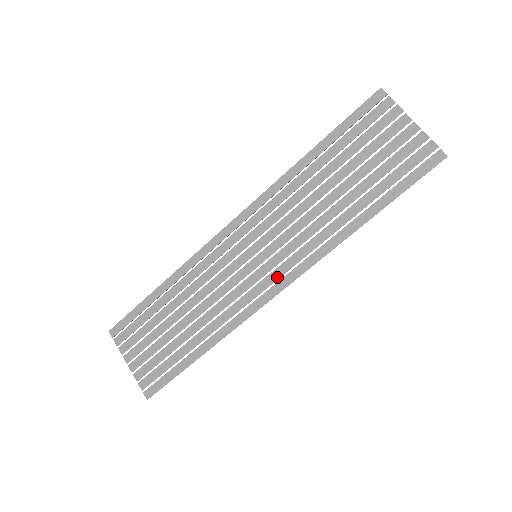
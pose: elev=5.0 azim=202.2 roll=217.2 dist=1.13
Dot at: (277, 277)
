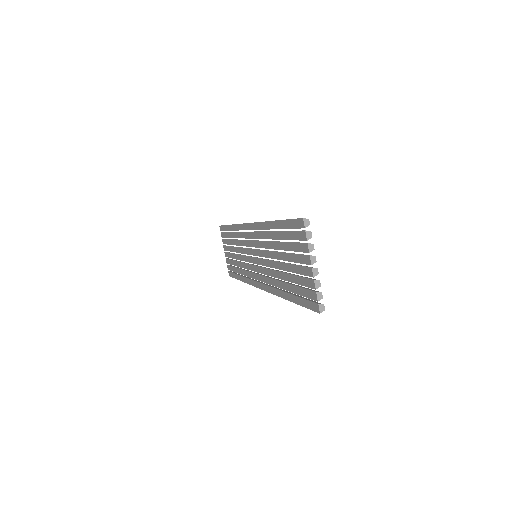
Dot at: (260, 280)
